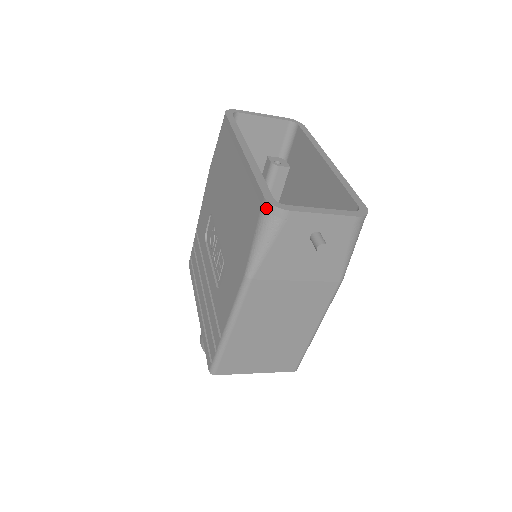
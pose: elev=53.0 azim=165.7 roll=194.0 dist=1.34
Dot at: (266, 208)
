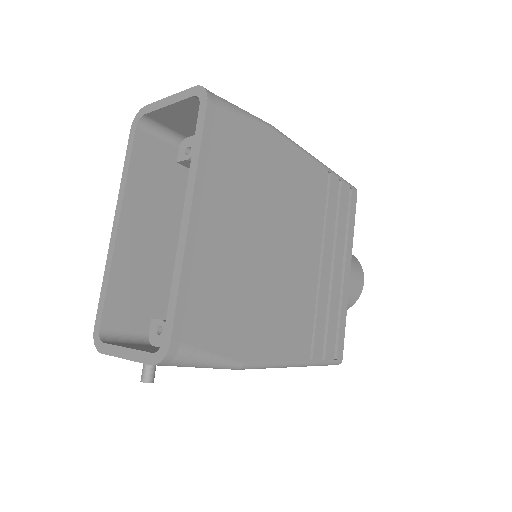
Dot at: occluded
